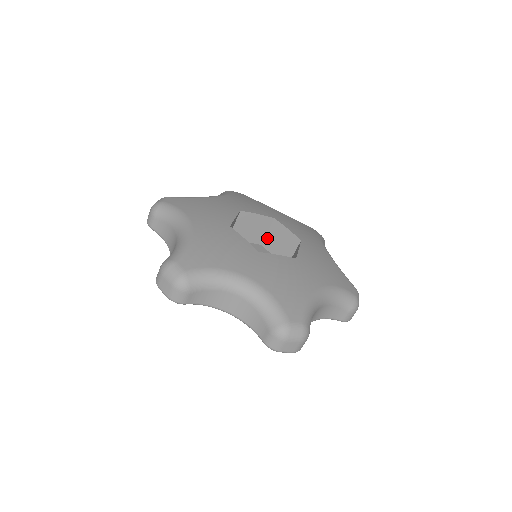
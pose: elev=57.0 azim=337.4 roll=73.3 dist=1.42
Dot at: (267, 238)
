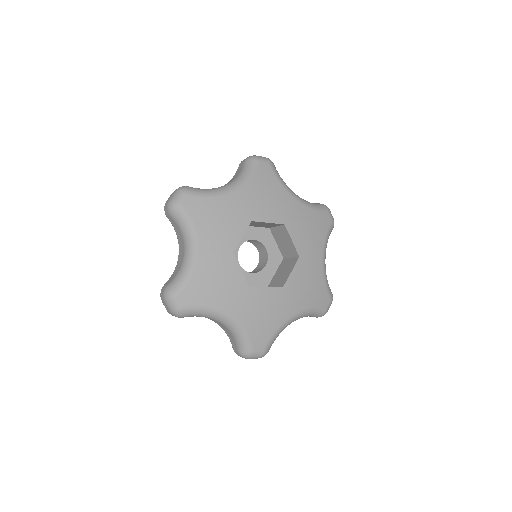
Dot at: (275, 229)
